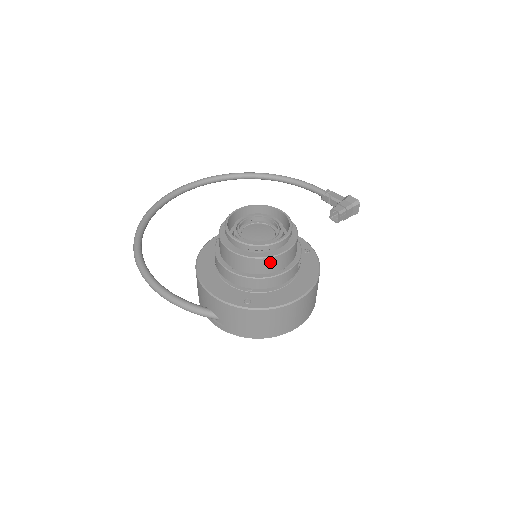
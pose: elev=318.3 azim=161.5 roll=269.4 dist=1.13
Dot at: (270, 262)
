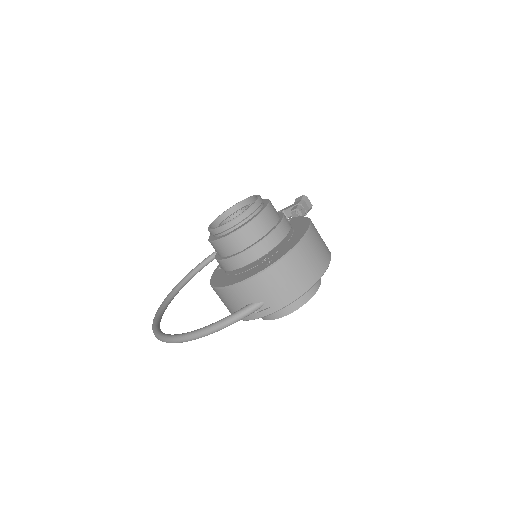
Dot at: (261, 220)
